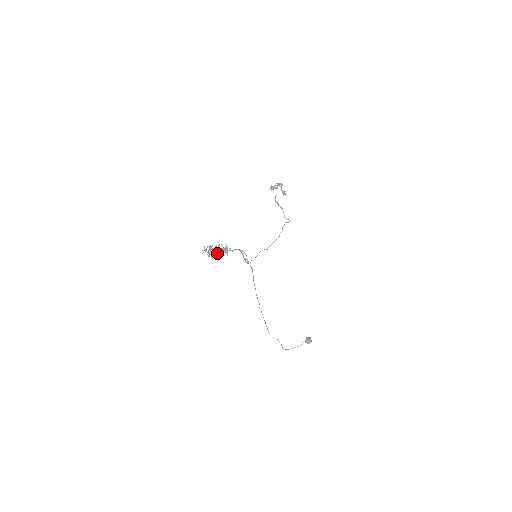
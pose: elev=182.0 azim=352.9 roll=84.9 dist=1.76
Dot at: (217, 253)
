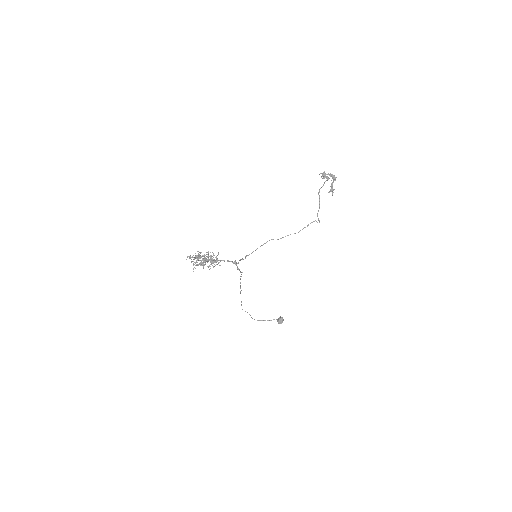
Dot at: (202, 265)
